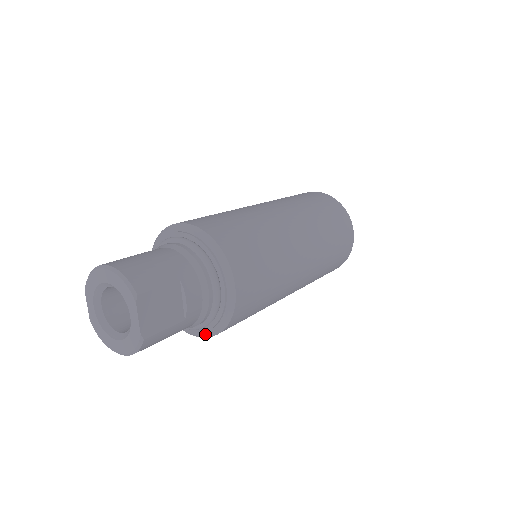
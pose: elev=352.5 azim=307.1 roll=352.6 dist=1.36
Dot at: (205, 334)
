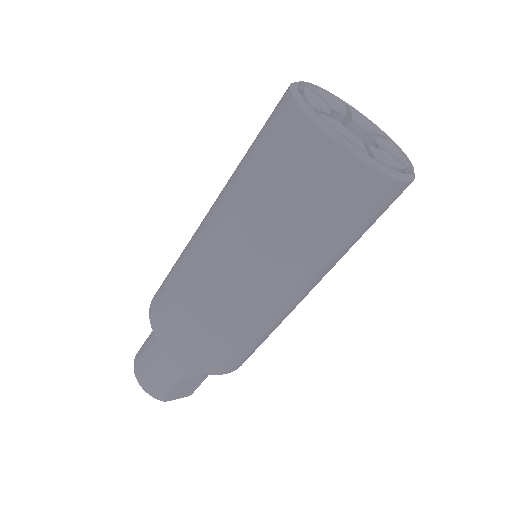
Dot at: occluded
